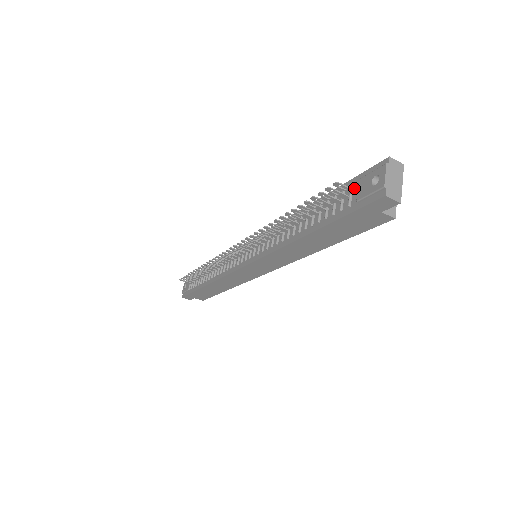
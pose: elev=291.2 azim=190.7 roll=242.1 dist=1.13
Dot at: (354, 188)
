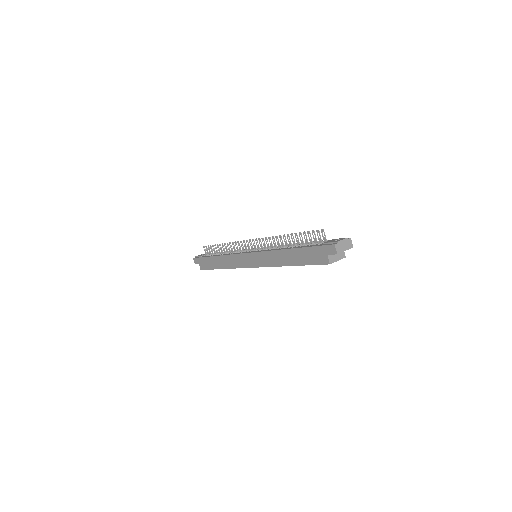
Dot at: occluded
